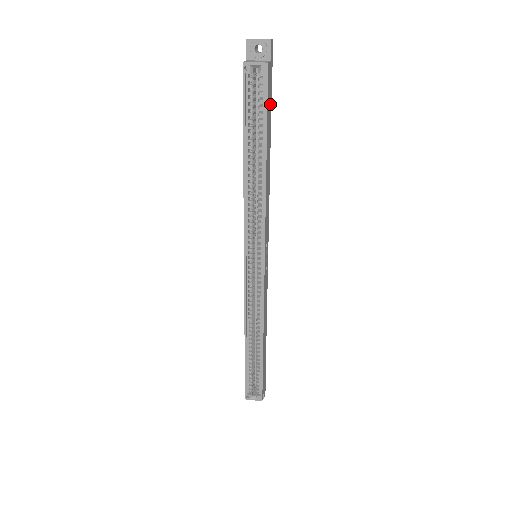
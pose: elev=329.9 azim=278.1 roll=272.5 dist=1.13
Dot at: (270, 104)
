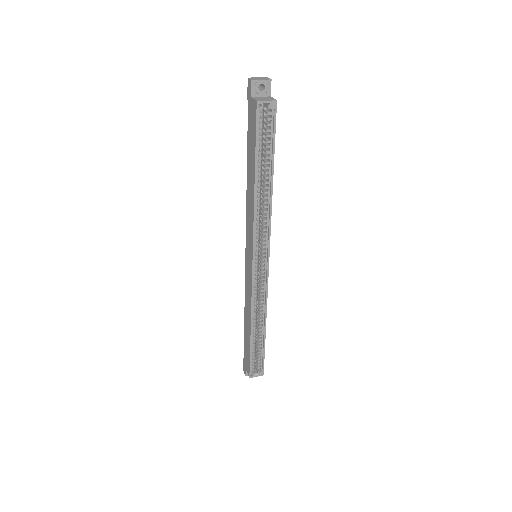
Dot at: occluded
